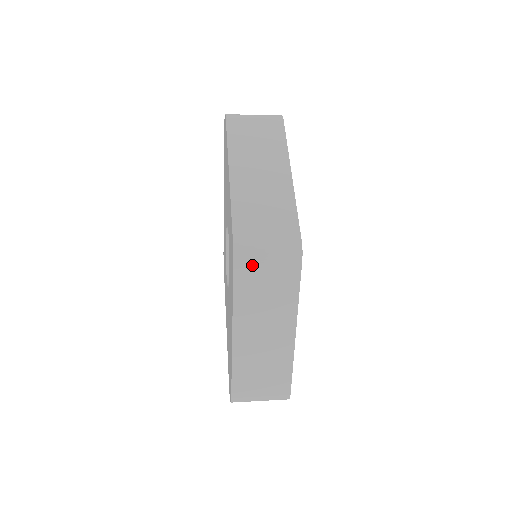
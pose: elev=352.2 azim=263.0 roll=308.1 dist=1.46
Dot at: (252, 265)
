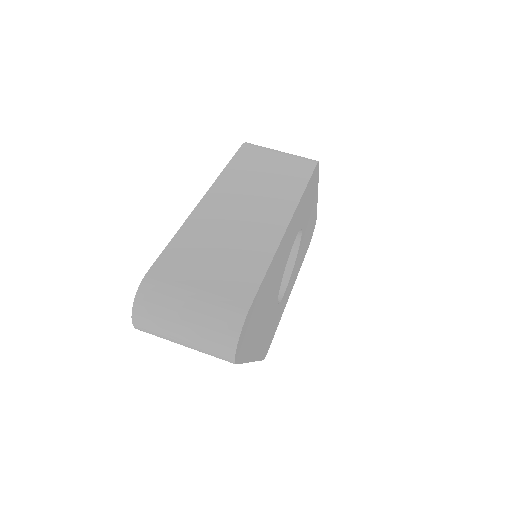
Dot at: occluded
